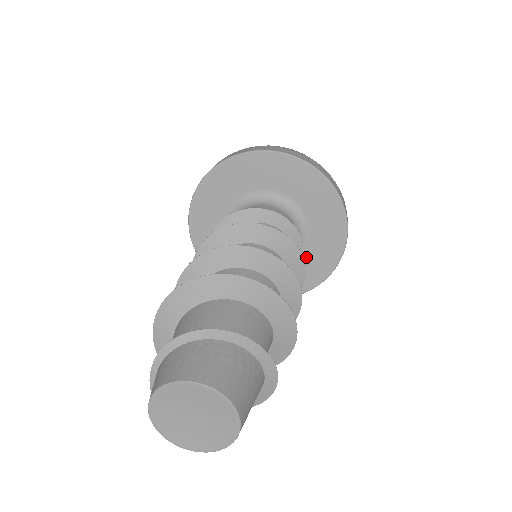
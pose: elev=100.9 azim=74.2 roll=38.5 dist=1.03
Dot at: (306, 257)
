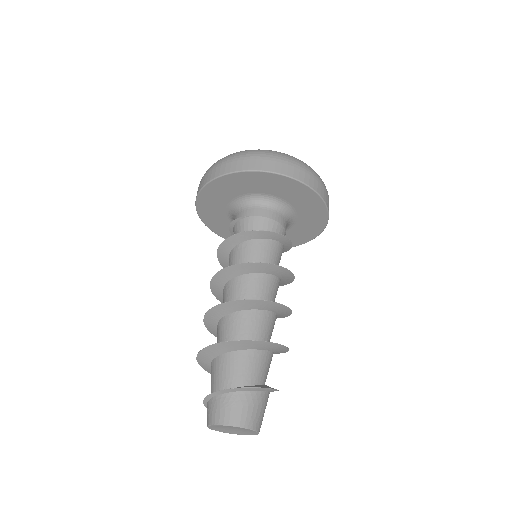
Dot at: (299, 226)
